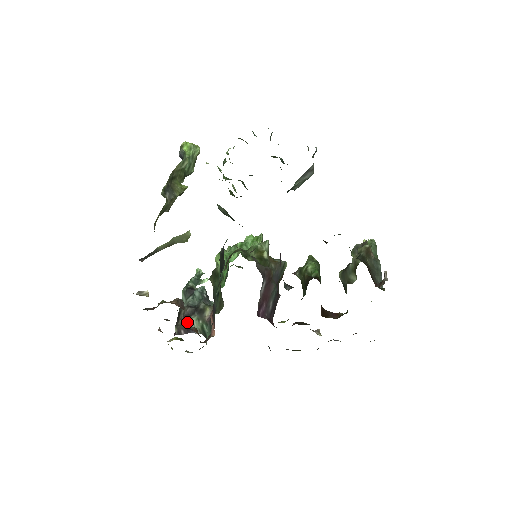
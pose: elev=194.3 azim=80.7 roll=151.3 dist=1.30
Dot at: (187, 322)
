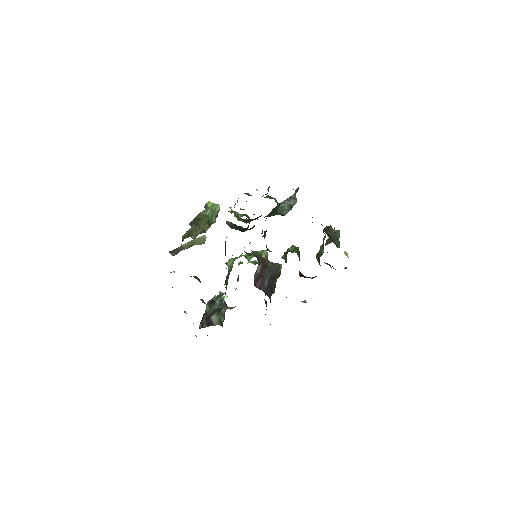
Dot at: (209, 319)
